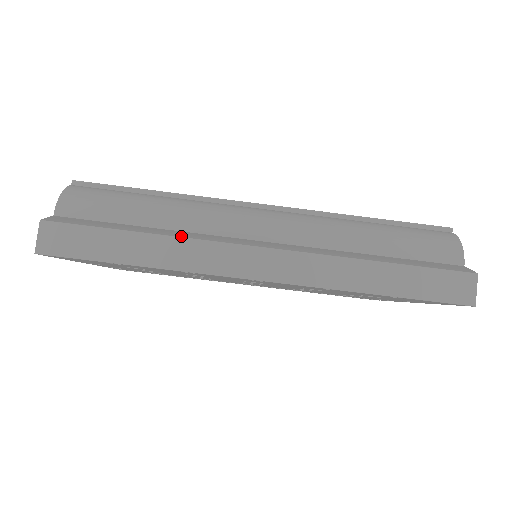
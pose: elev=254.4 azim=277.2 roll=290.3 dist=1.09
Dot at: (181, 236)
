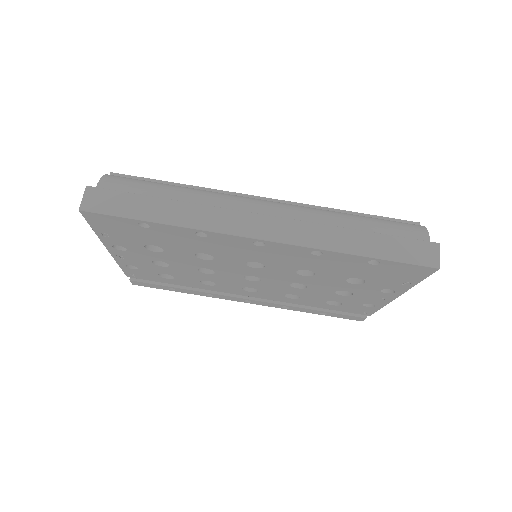
Dot at: (198, 204)
